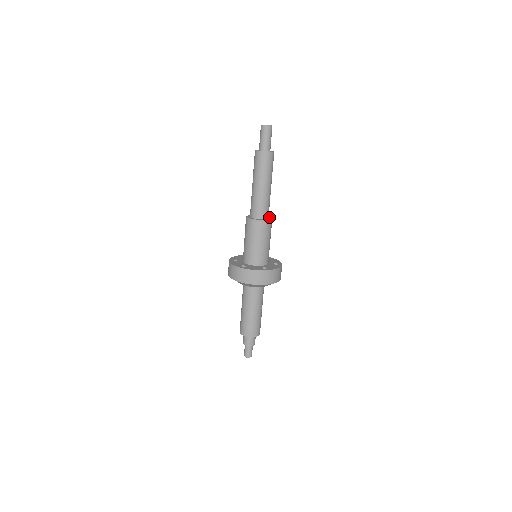
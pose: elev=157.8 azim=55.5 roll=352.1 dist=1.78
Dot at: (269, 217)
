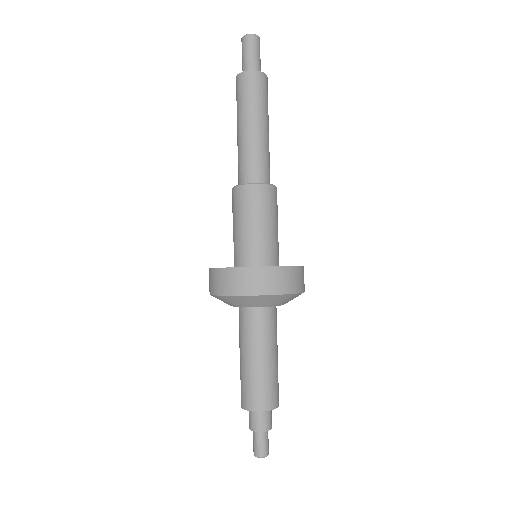
Dot at: occluded
